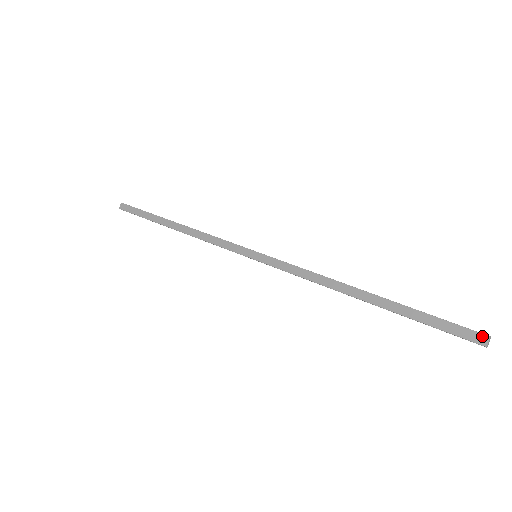
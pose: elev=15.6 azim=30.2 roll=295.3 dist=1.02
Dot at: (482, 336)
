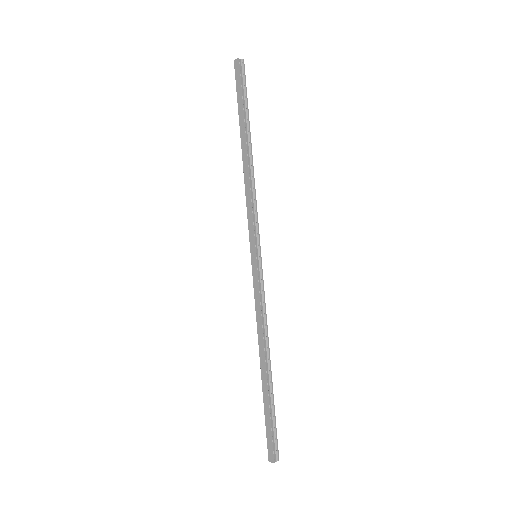
Dot at: (273, 458)
